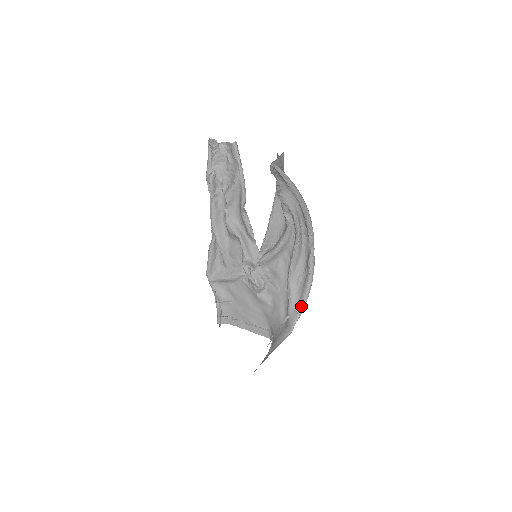
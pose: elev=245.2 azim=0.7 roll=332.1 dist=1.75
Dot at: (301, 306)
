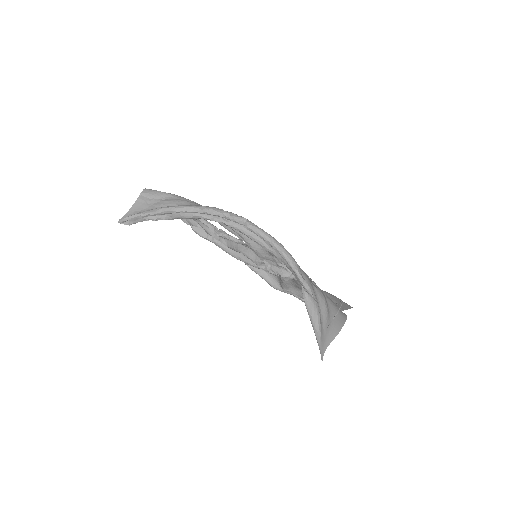
Dot at: (295, 273)
